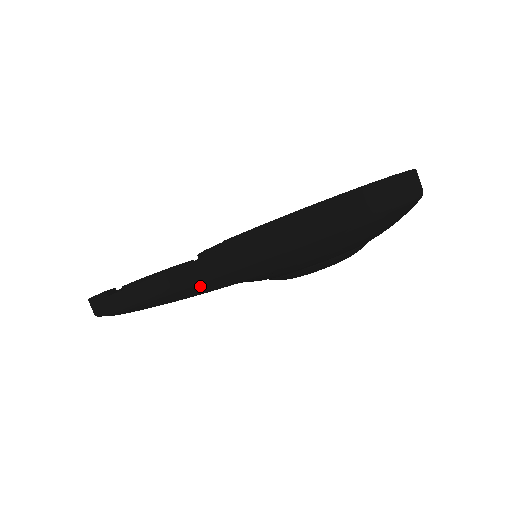
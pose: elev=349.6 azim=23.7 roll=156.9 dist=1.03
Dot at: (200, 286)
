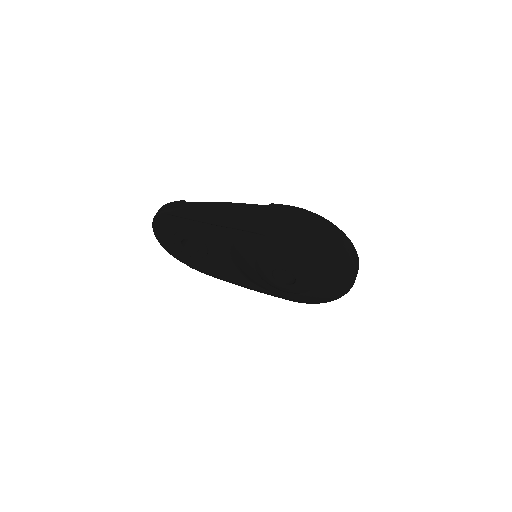
Dot at: (240, 216)
